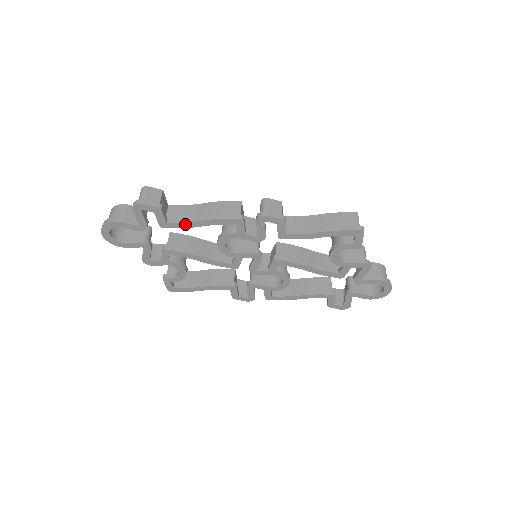
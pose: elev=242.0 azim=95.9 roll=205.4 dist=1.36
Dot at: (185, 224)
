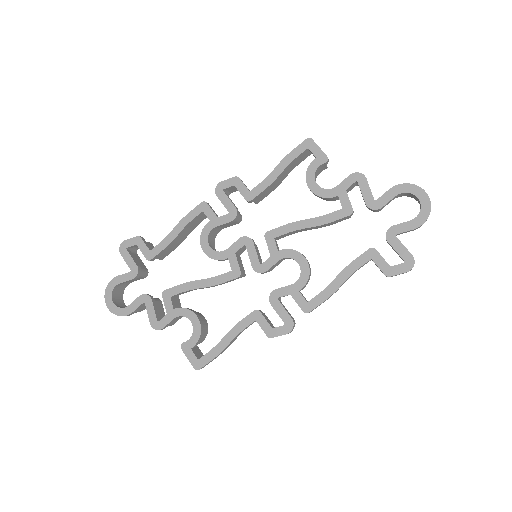
Dot at: (165, 242)
